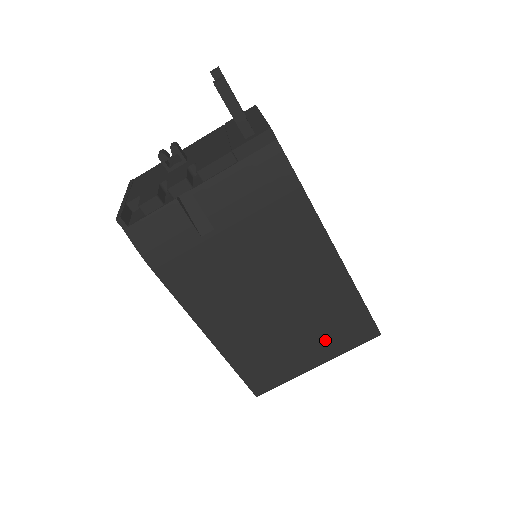
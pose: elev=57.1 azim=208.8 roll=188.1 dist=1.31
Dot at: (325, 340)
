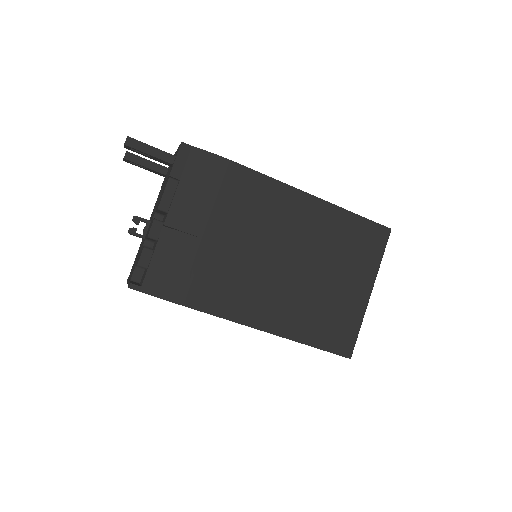
Dot at: (355, 266)
